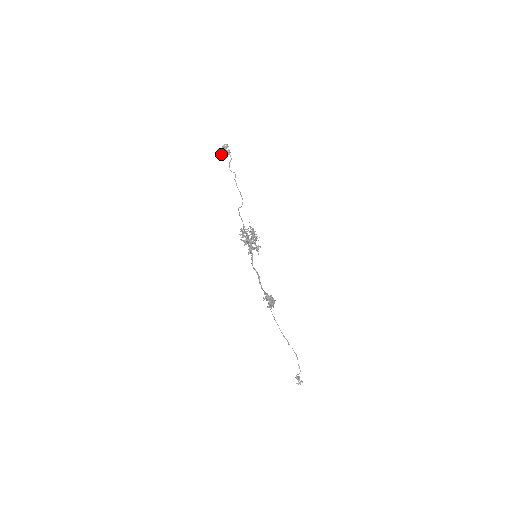
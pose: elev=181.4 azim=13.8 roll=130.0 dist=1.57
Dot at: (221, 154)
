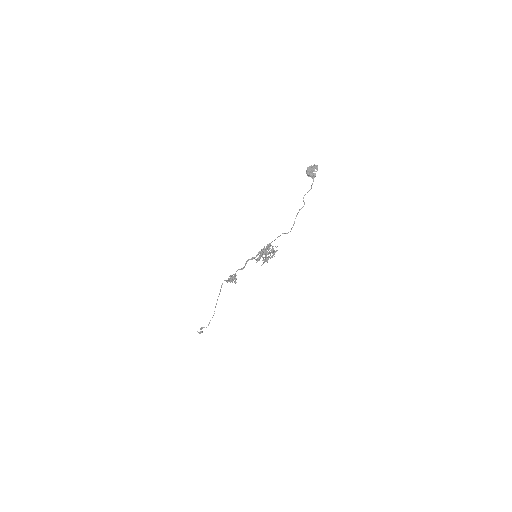
Dot at: (307, 173)
